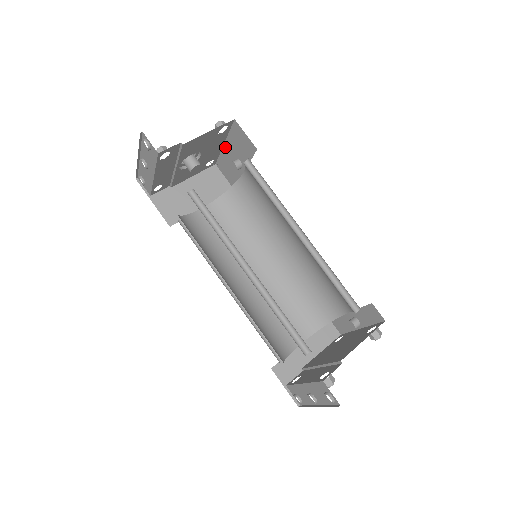
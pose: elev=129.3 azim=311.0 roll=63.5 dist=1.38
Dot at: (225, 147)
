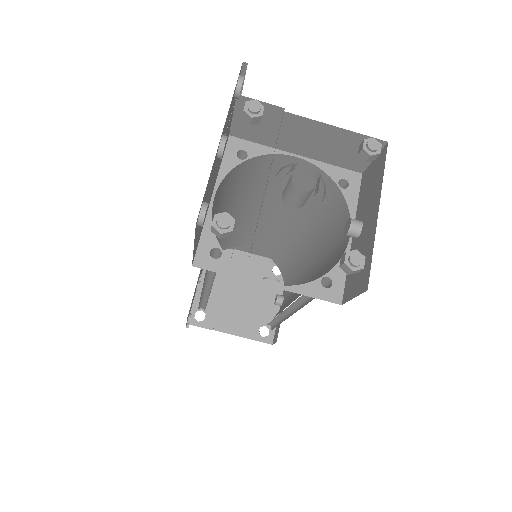
Dot at: (377, 209)
